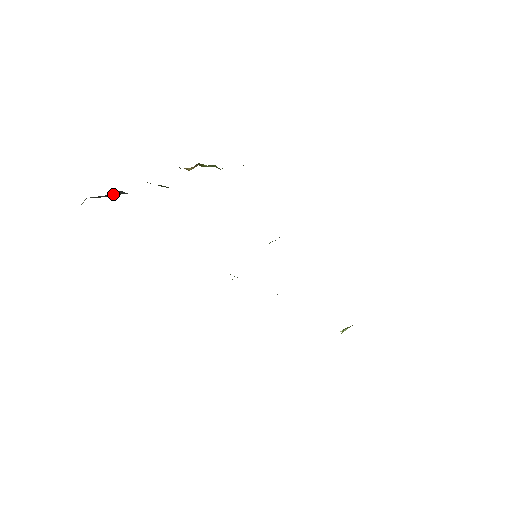
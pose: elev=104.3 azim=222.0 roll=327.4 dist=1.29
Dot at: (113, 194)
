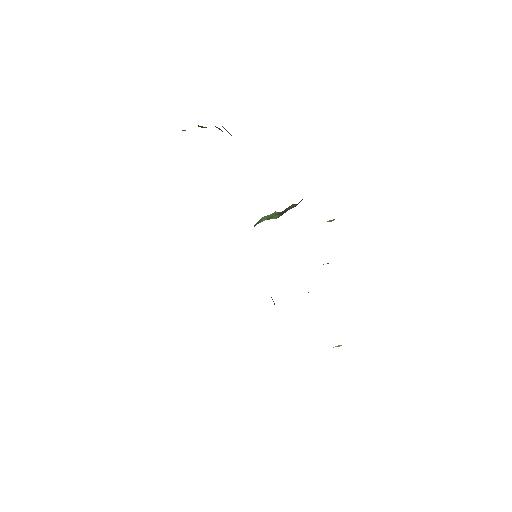
Dot at: occluded
